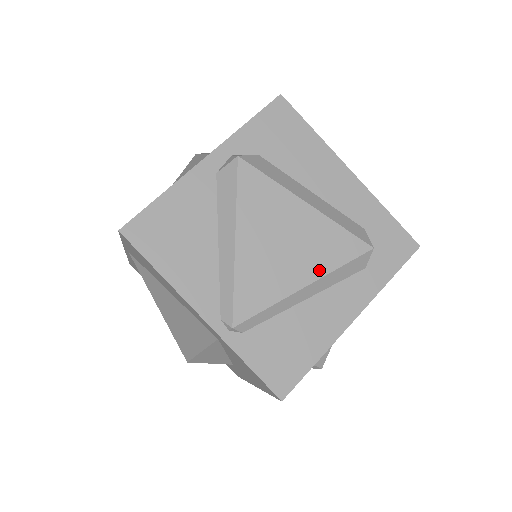
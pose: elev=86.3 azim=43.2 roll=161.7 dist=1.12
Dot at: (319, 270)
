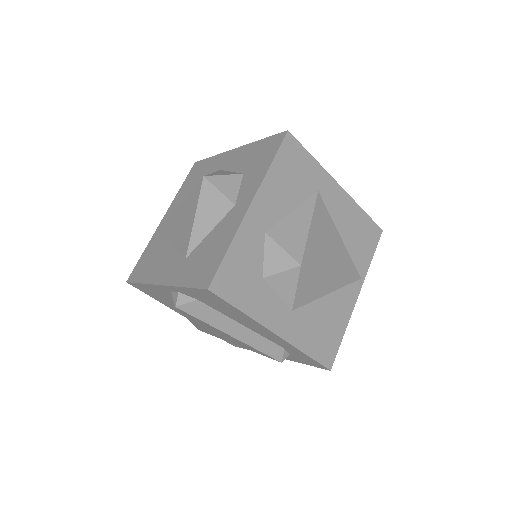
Dot at: (244, 347)
